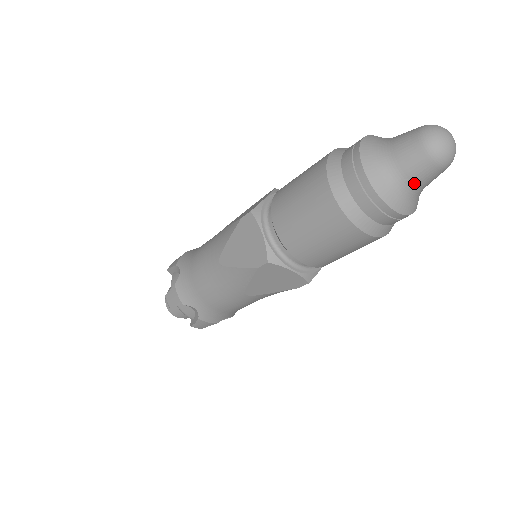
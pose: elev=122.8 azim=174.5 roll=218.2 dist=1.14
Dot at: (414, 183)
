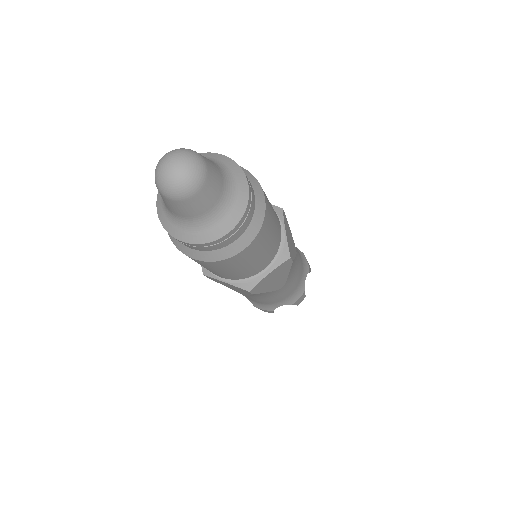
Dot at: (179, 215)
